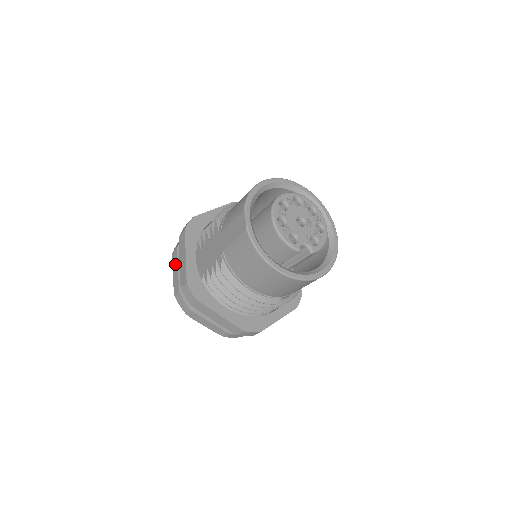
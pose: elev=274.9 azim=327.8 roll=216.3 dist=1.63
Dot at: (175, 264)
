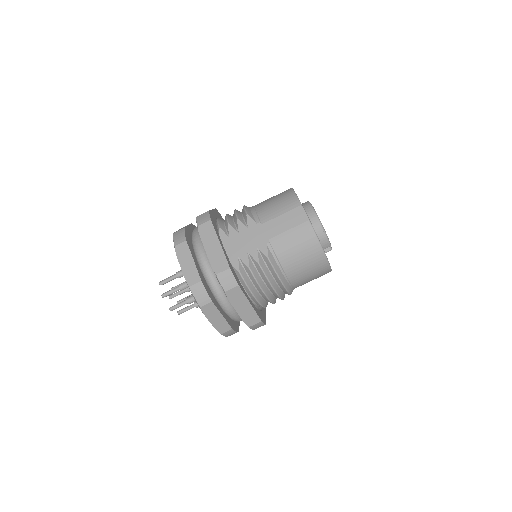
Dot at: (186, 255)
